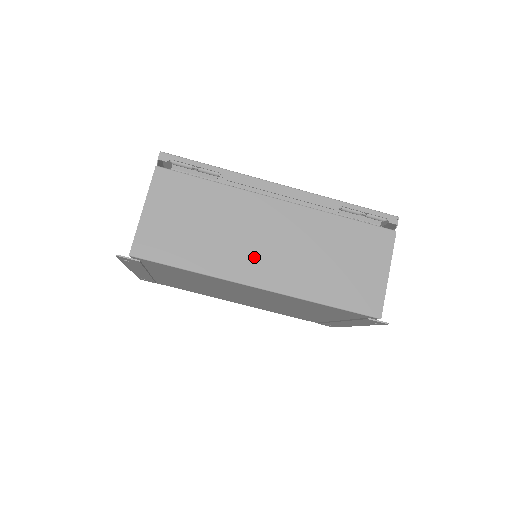
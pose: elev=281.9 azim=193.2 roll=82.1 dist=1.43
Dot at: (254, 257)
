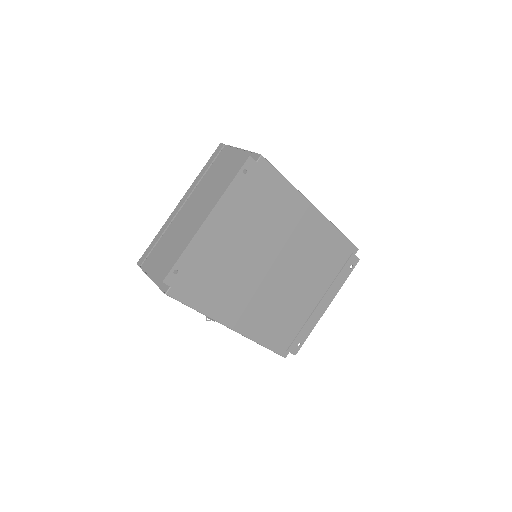
Dot at: occluded
